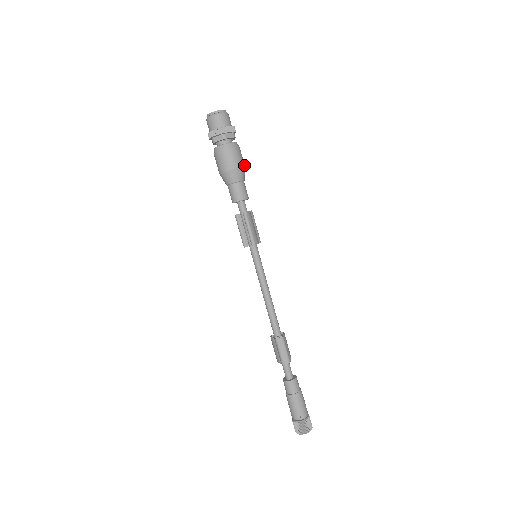
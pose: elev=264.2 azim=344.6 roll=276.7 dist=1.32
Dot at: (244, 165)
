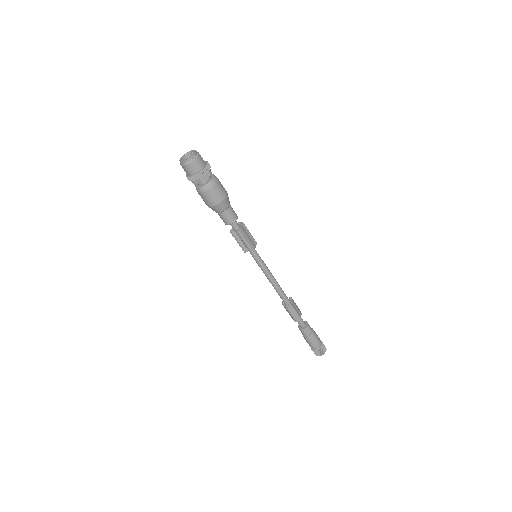
Dot at: (226, 193)
